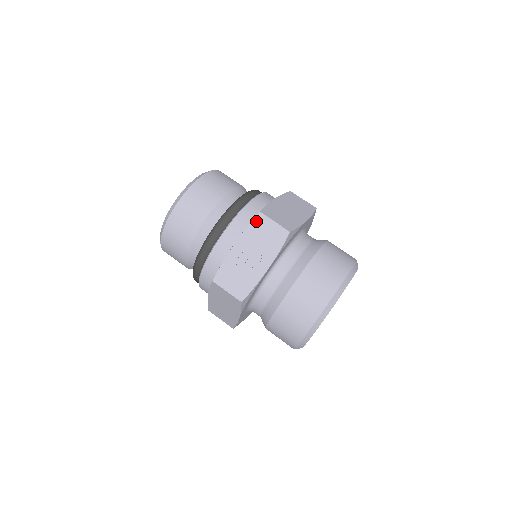
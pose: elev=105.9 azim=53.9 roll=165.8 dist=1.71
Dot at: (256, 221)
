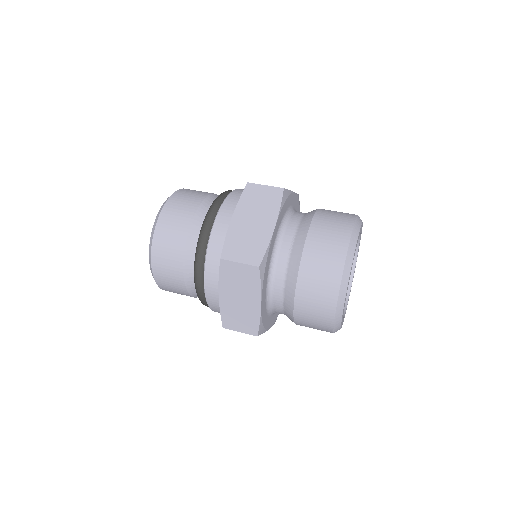
Dot at: occluded
